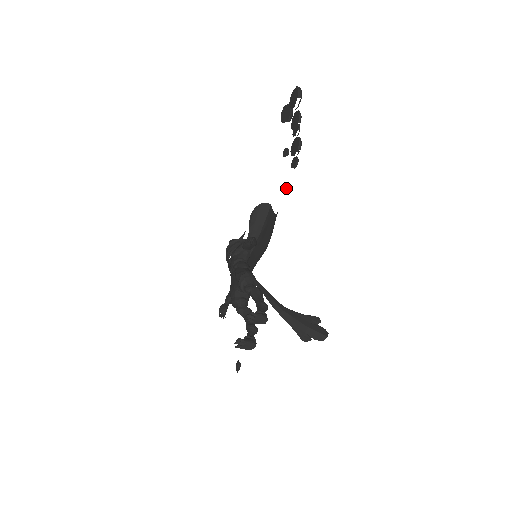
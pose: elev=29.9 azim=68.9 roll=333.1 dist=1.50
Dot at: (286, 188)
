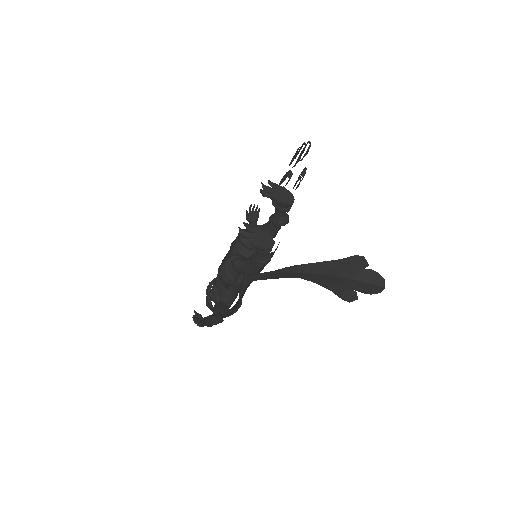
Dot at: occluded
